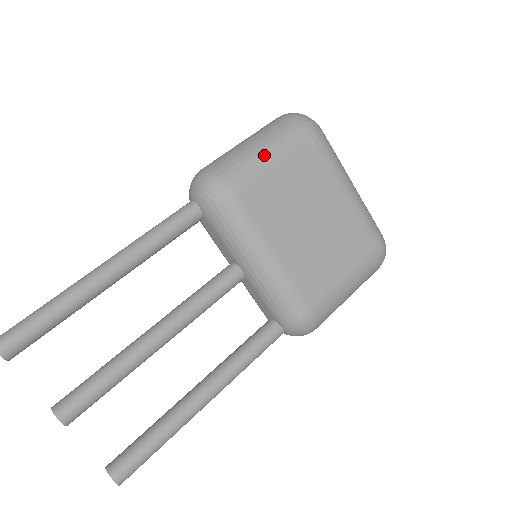
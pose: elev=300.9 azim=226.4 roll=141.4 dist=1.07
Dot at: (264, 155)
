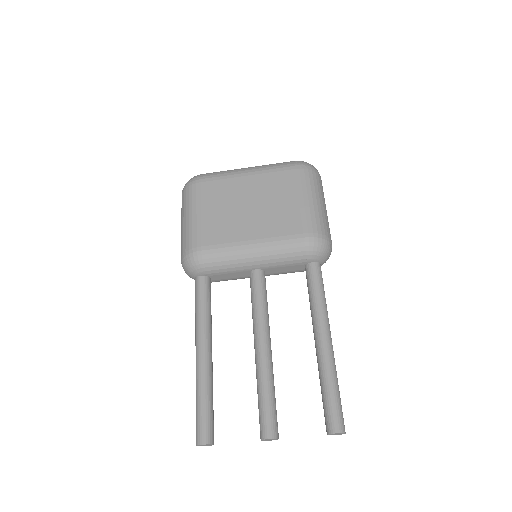
Dot at: (190, 219)
